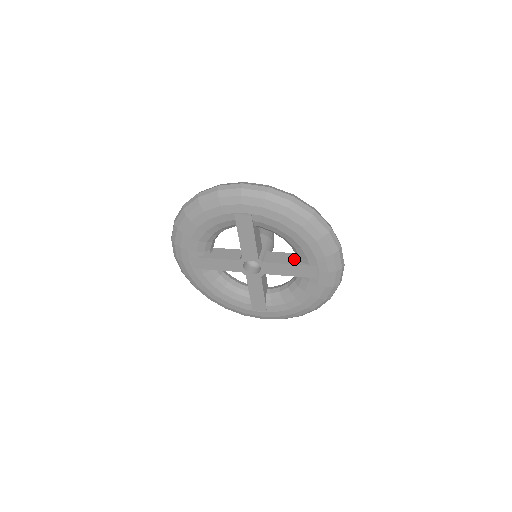
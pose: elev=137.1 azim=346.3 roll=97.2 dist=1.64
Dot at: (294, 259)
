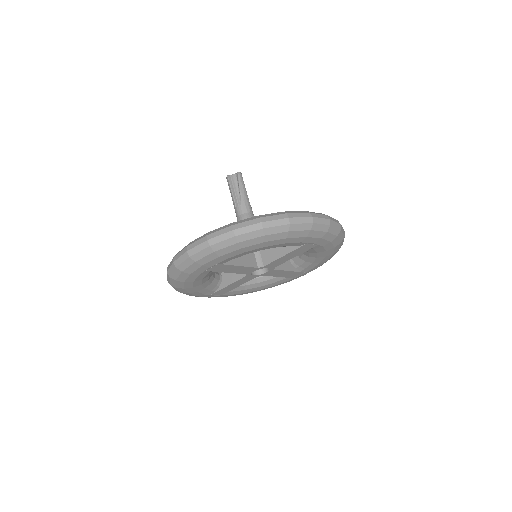
Dot at: (285, 247)
